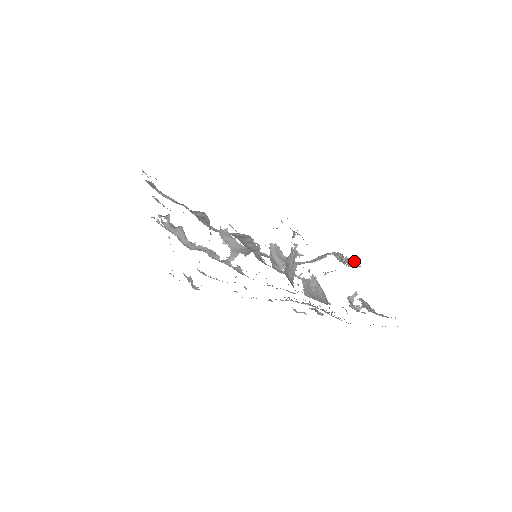
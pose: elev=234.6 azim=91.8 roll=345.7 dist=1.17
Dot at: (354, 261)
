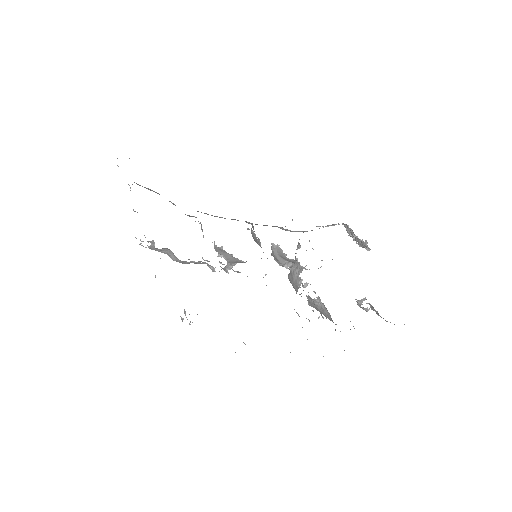
Dot at: (366, 244)
